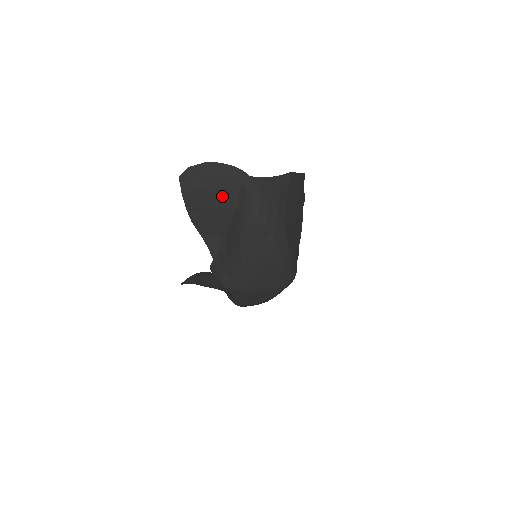
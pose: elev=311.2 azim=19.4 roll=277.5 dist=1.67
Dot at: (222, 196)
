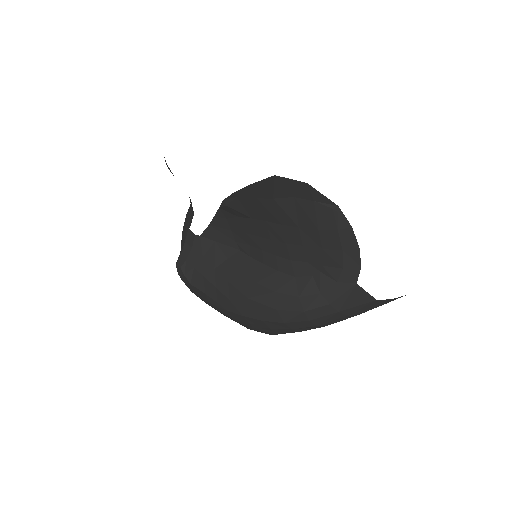
Dot at: (295, 247)
